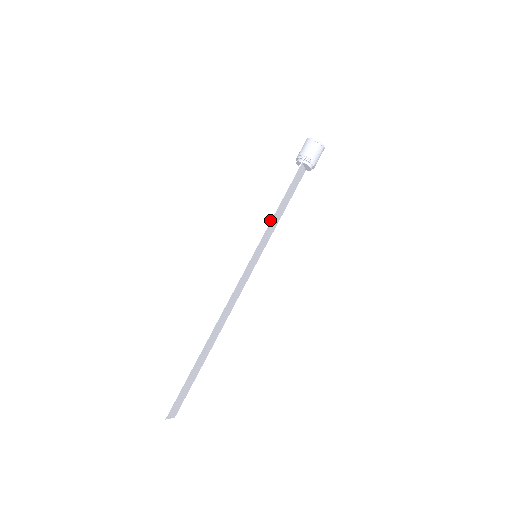
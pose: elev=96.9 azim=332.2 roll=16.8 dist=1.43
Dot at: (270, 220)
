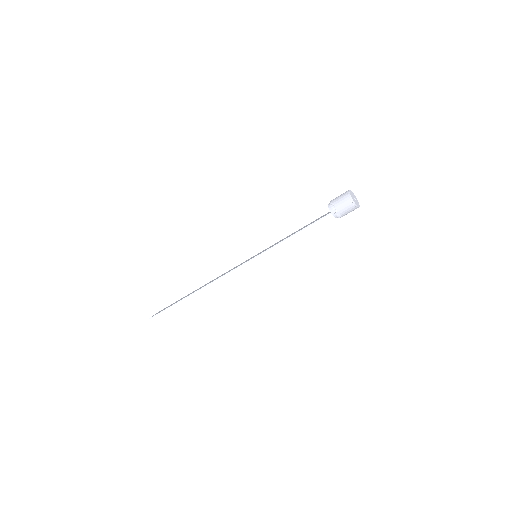
Dot at: (278, 243)
